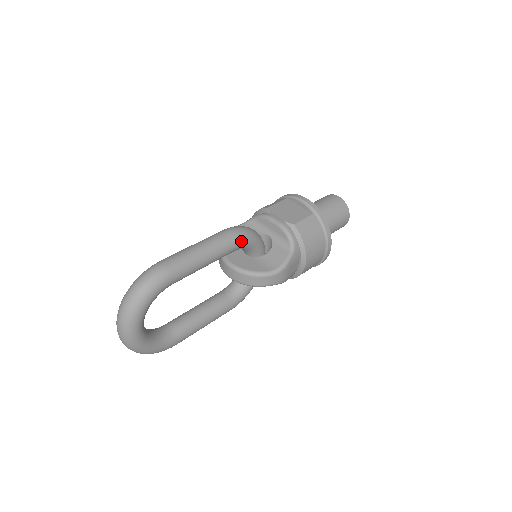
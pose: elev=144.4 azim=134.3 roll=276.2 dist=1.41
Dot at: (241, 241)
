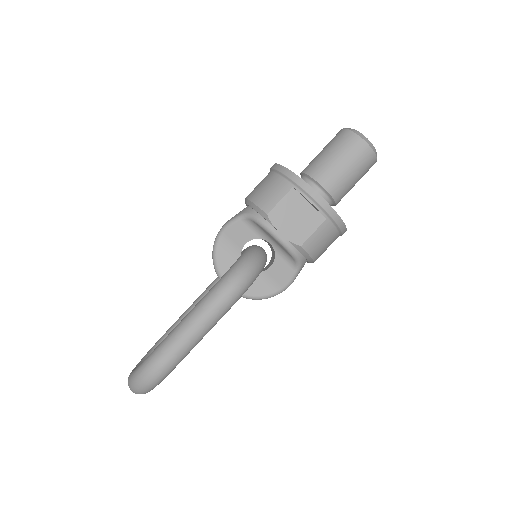
Dot at: (239, 298)
